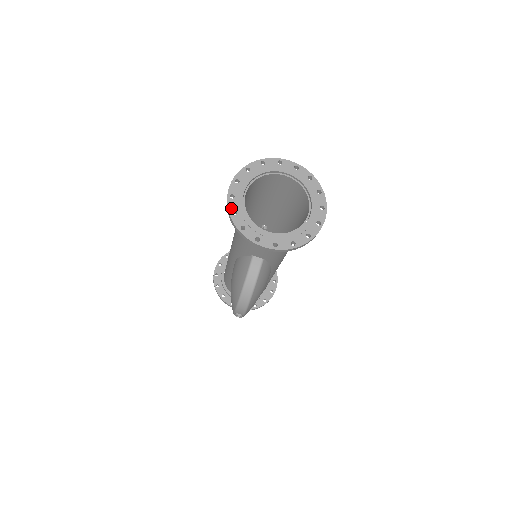
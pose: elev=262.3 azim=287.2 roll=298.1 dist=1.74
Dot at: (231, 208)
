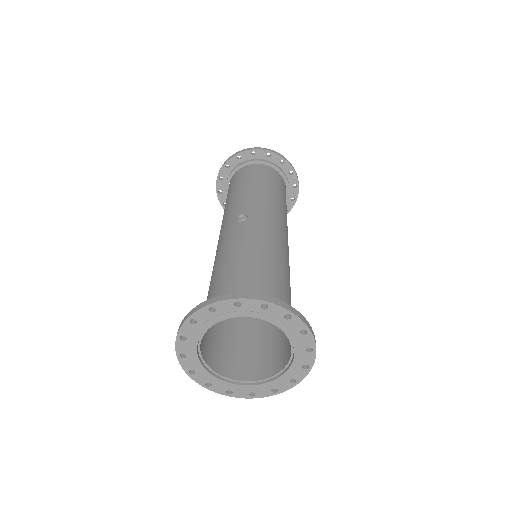
Dot at: (201, 382)
